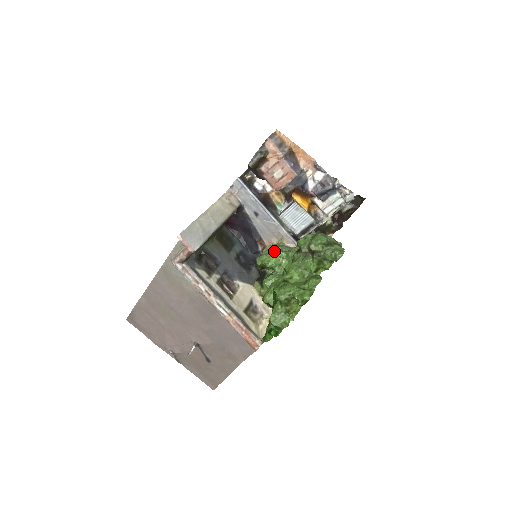
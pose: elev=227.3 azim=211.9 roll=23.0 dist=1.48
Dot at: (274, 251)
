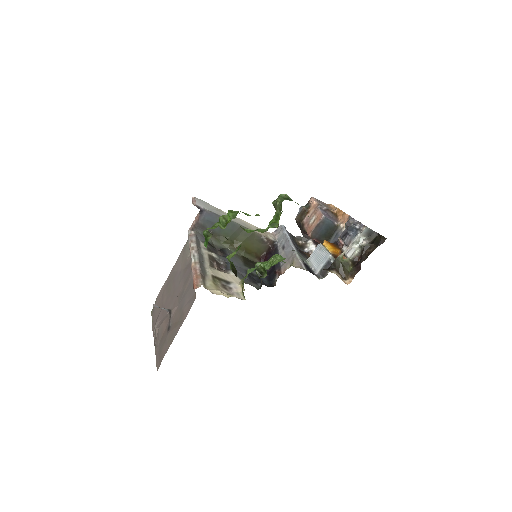
Dot at: occluded
